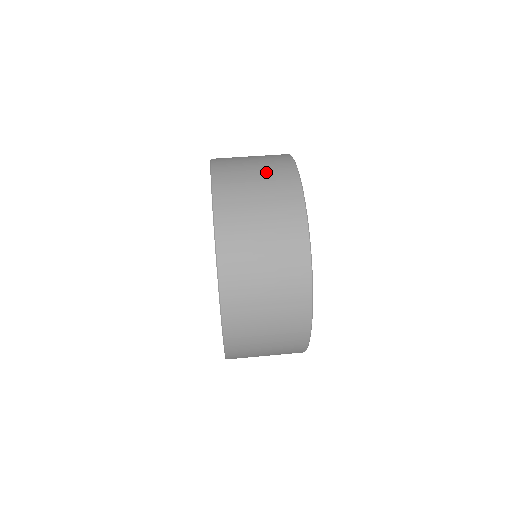
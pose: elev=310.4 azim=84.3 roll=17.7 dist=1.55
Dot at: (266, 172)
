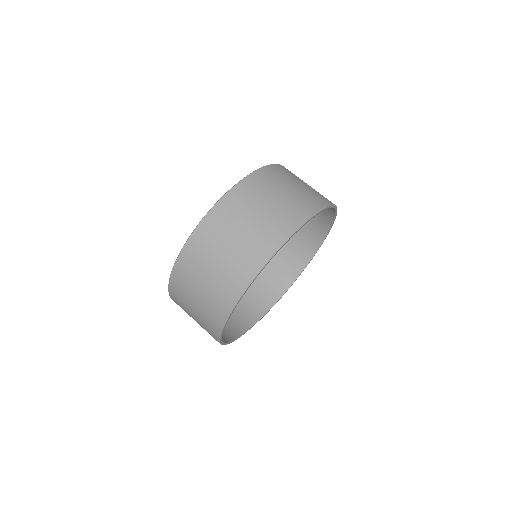
Dot at: (253, 233)
